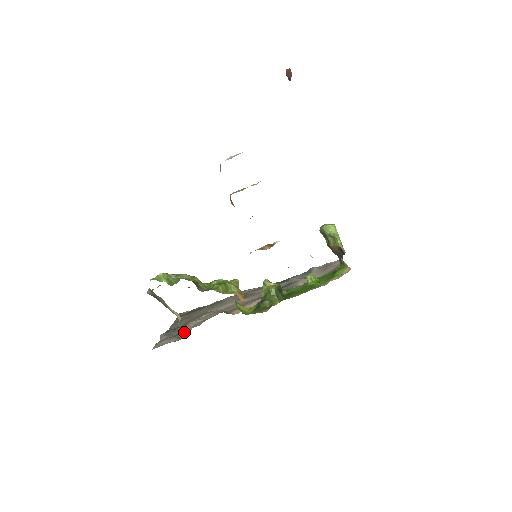
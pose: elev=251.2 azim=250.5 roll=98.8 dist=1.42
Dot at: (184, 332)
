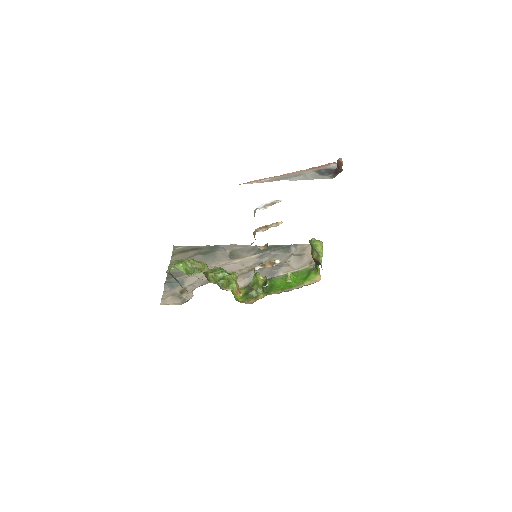
Dot at: (185, 293)
